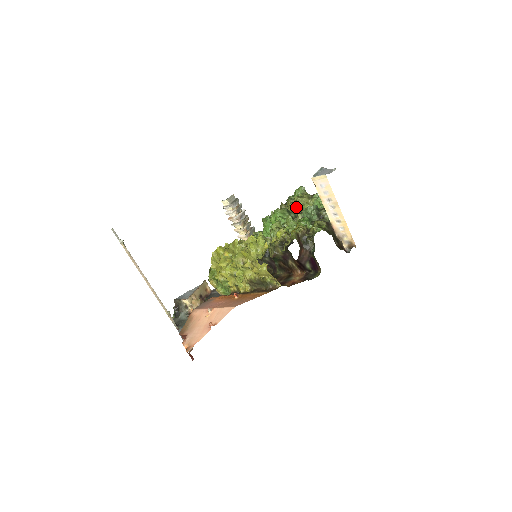
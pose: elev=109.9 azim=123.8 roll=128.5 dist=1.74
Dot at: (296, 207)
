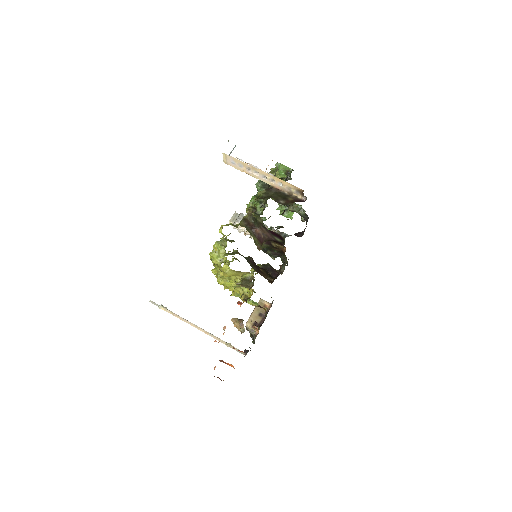
Dot at: occluded
